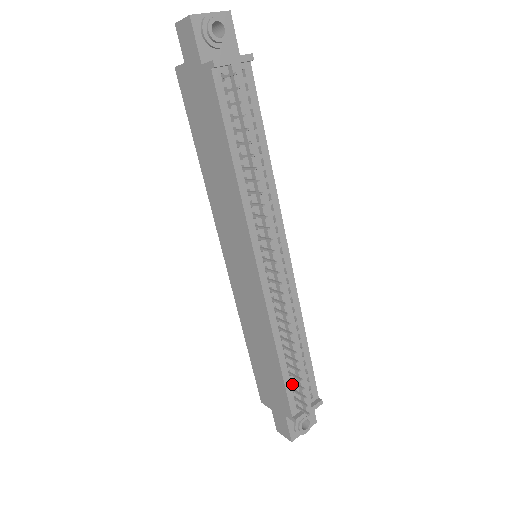
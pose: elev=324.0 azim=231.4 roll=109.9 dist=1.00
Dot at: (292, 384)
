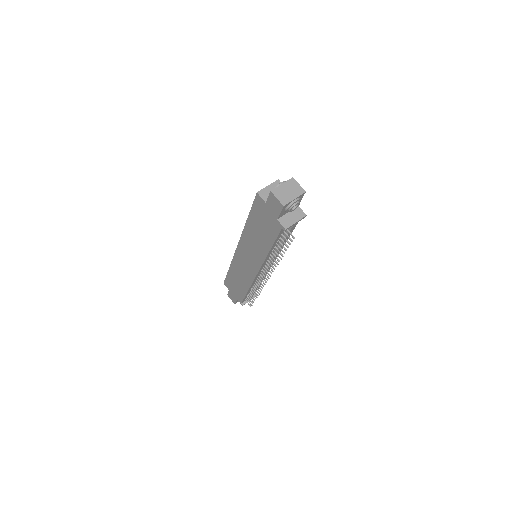
Dot at: (248, 295)
